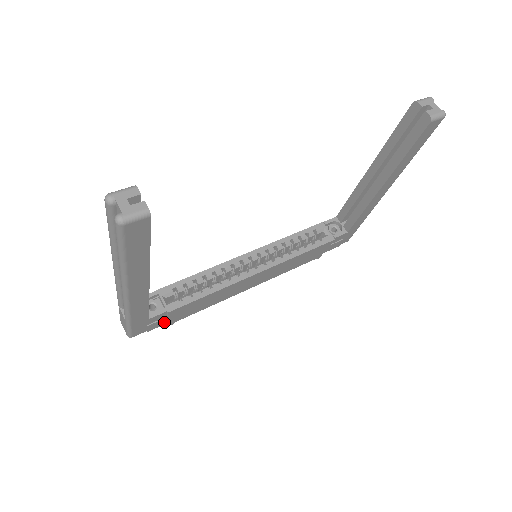
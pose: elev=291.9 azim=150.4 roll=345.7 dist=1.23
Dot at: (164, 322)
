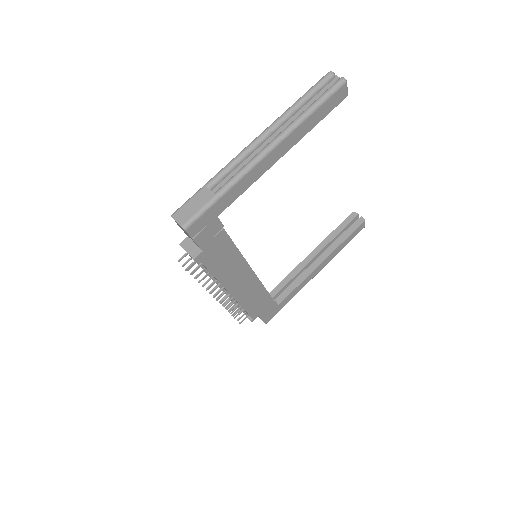
Dot at: (204, 244)
